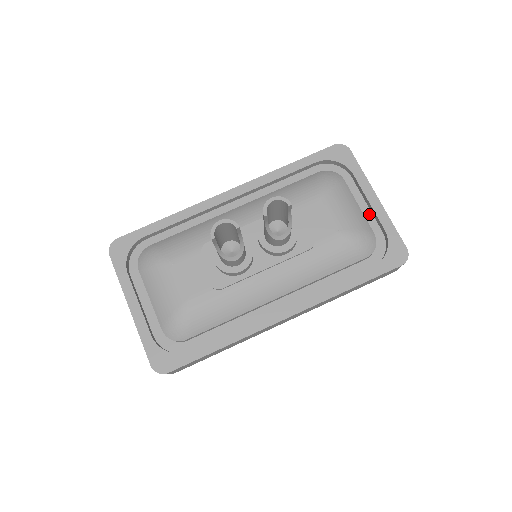
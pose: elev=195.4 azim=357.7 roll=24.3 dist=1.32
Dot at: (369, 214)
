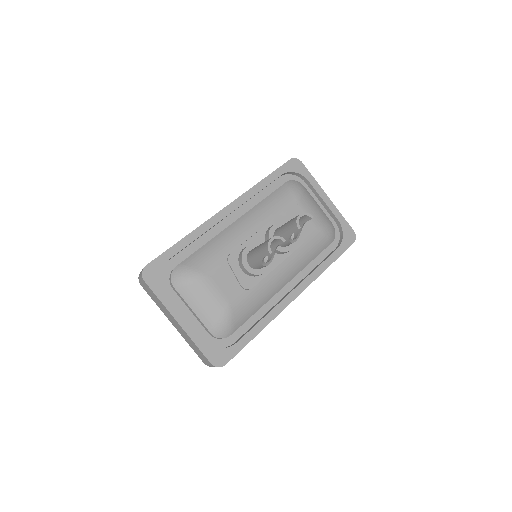
Dot at: (324, 209)
